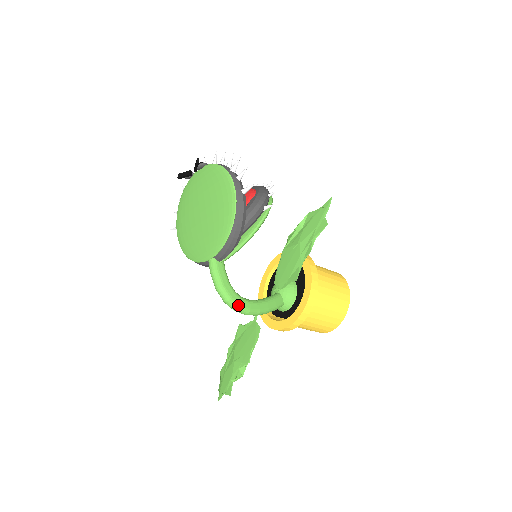
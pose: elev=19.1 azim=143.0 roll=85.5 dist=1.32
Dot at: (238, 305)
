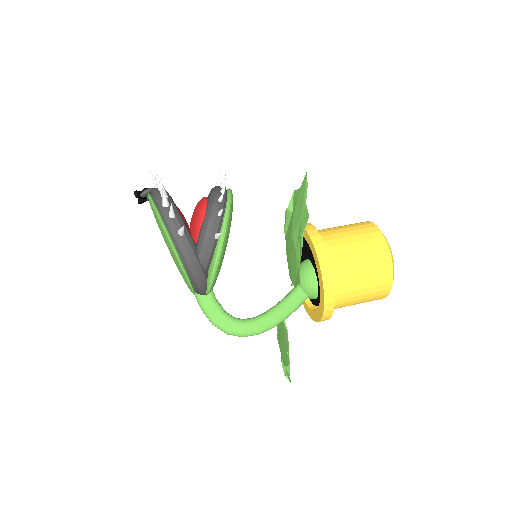
Dot at: (241, 333)
